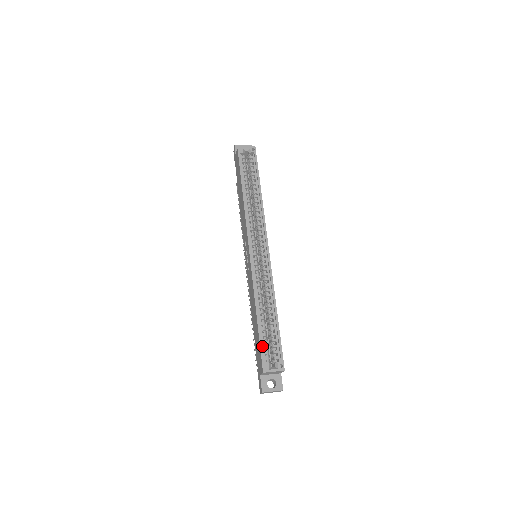
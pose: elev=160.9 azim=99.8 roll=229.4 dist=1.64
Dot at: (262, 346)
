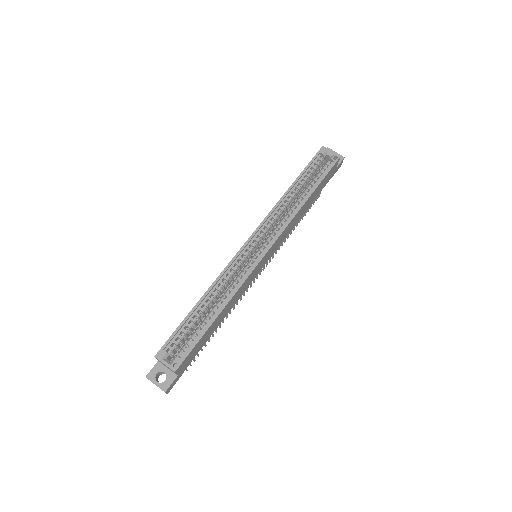
Dot at: (177, 333)
